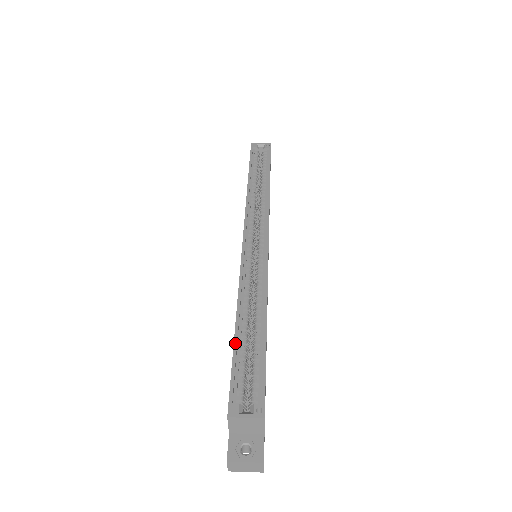
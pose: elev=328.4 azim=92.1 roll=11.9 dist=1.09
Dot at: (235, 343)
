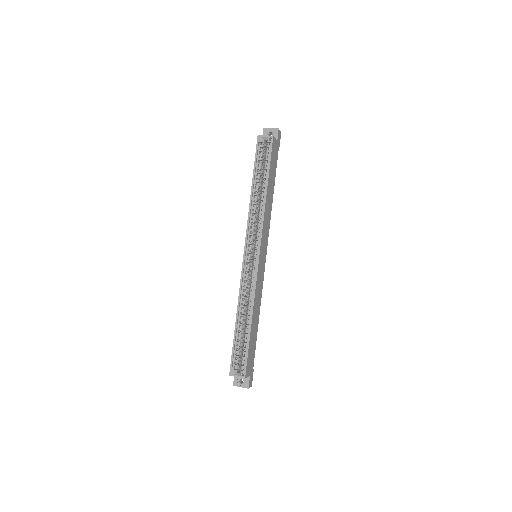
Dot at: (234, 336)
